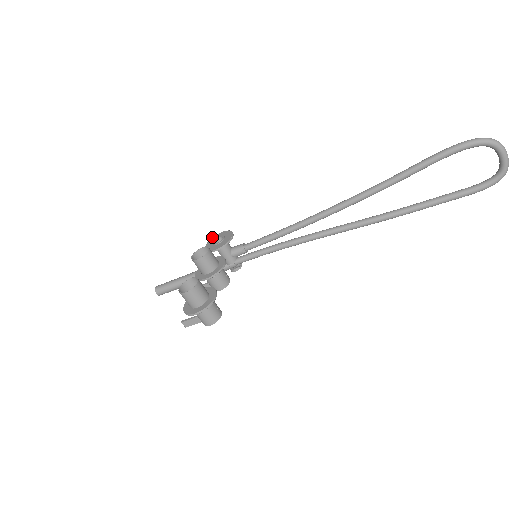
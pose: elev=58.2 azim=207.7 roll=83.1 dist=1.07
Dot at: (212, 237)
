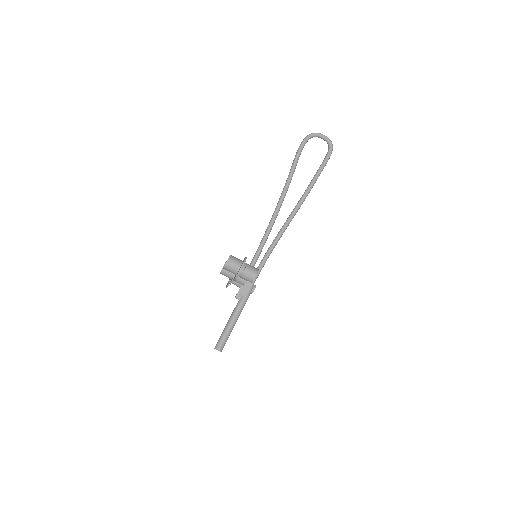
Dot at: (226, 285)
